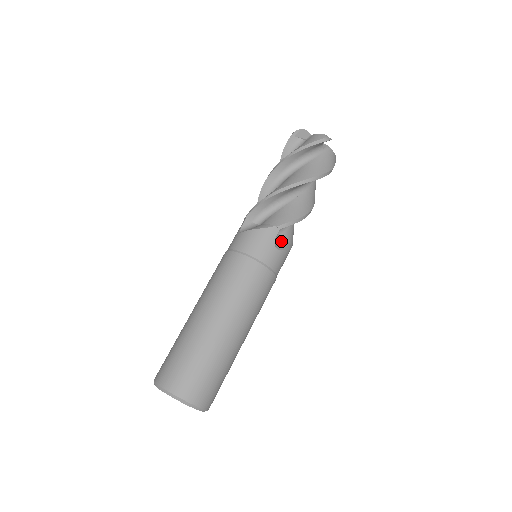
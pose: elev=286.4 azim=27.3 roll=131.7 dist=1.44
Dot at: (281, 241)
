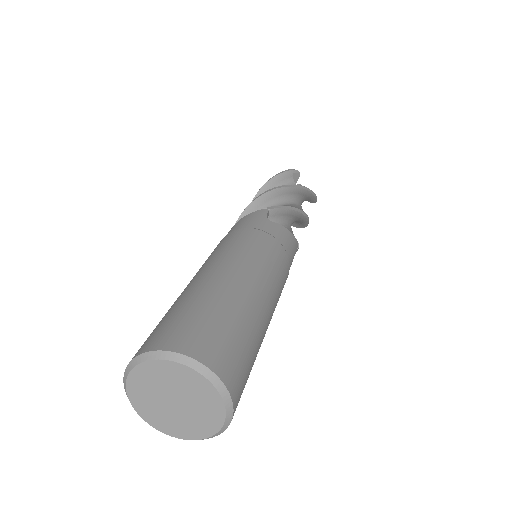
Dot at: occluded
